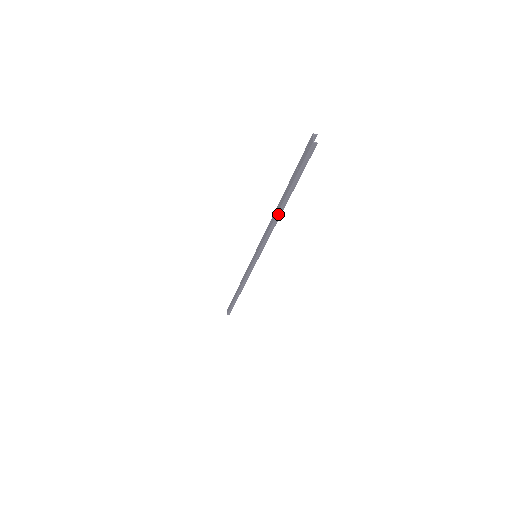
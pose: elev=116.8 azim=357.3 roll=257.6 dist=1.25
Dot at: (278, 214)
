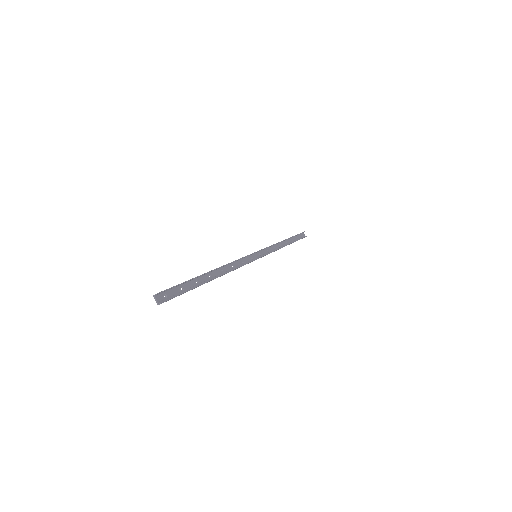
Dot at: occluded
